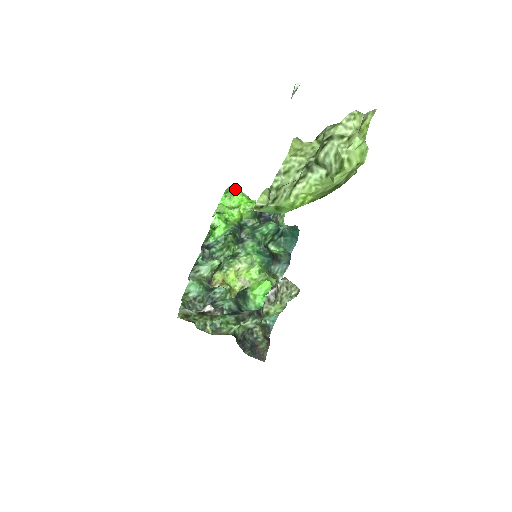
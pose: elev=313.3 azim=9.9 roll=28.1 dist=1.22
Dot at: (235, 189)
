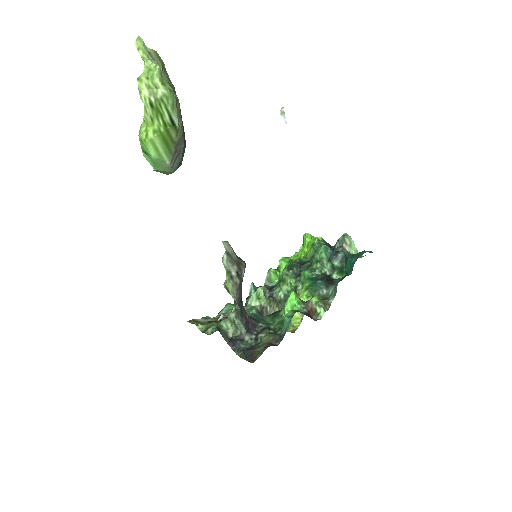
Dot at: (306, 235)
